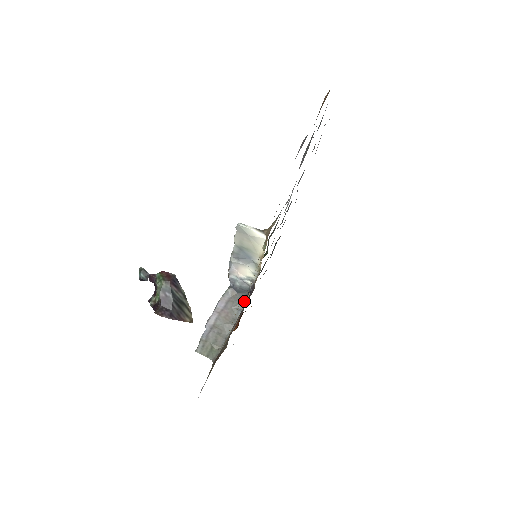
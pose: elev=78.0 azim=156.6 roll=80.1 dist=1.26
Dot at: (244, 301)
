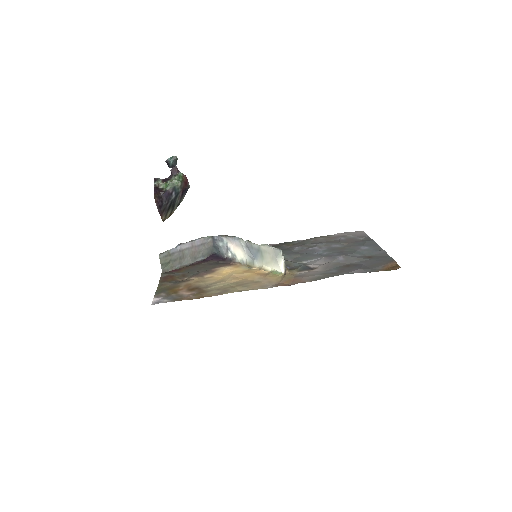
Dot at: (211, 254)
